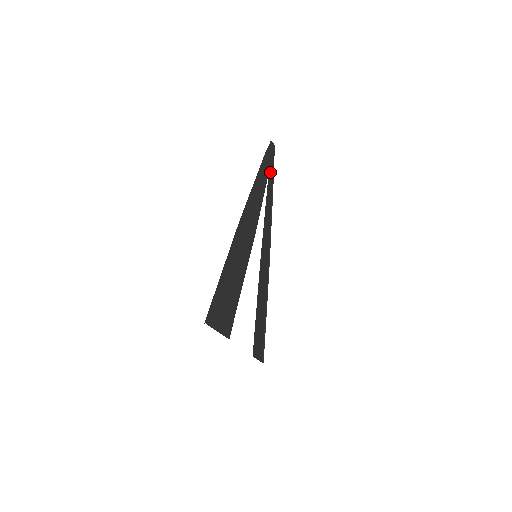
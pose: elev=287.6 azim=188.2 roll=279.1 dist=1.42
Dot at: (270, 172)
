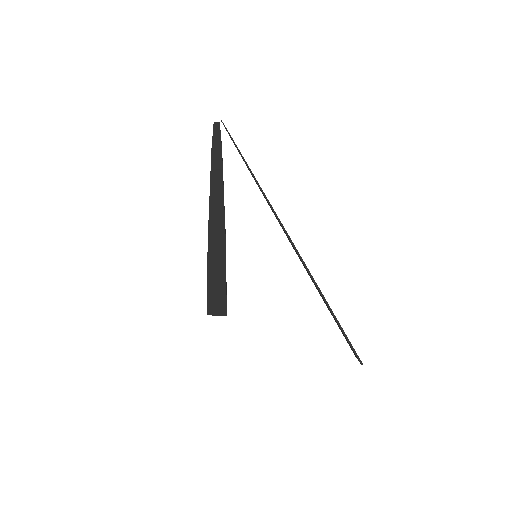
Dot at: (215, 153)
